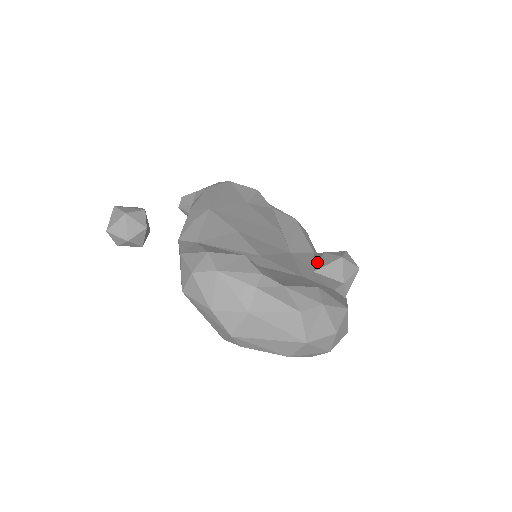
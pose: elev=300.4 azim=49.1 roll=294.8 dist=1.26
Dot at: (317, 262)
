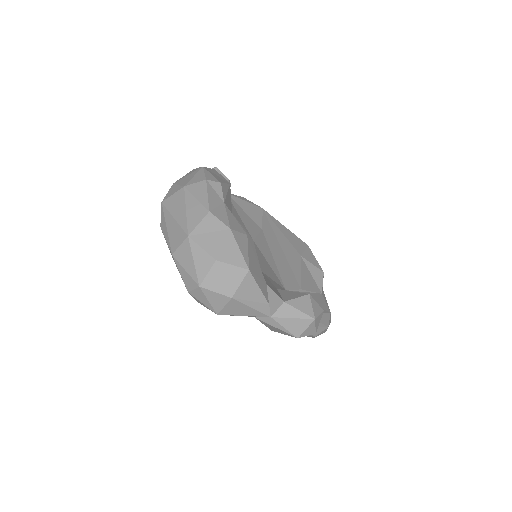
Dot at: occluded
